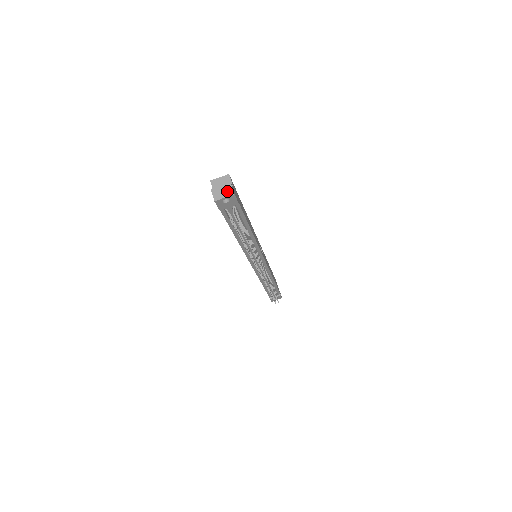
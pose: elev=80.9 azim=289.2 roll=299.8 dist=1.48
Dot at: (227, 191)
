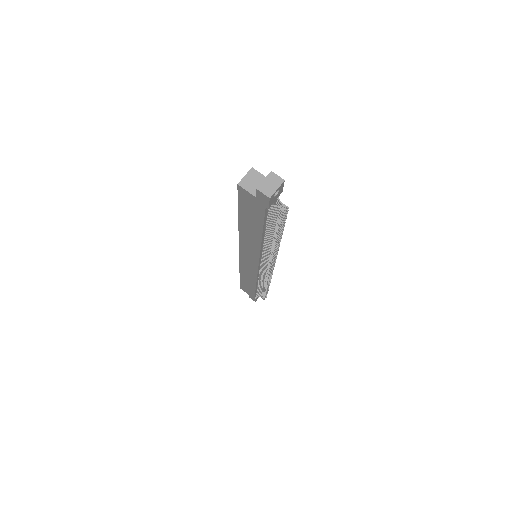
Dot at: (275, 181)
